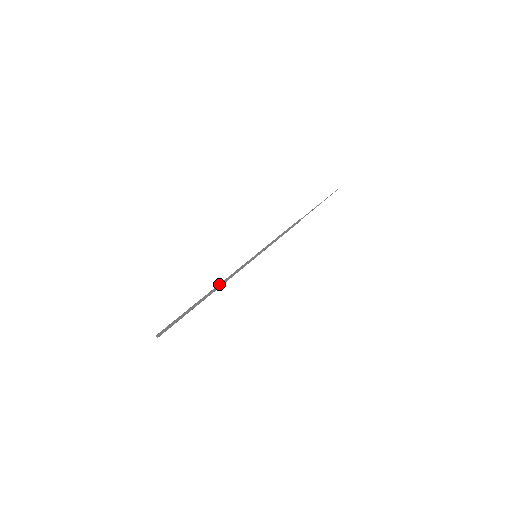
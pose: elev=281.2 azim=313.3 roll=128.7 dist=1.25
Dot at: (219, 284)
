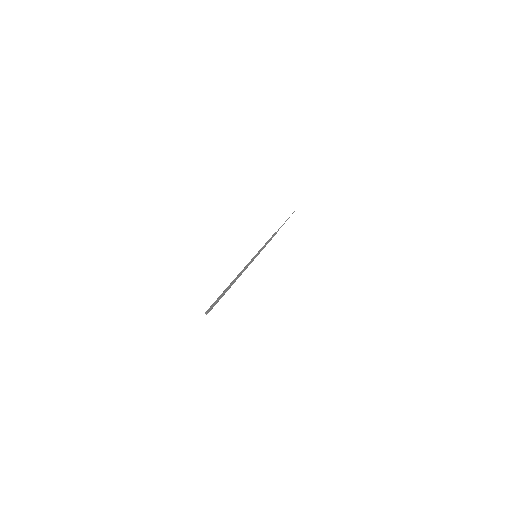
Dot at: (237, 275)
